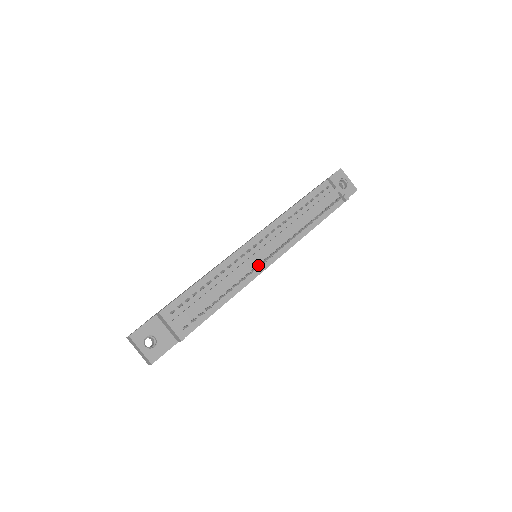
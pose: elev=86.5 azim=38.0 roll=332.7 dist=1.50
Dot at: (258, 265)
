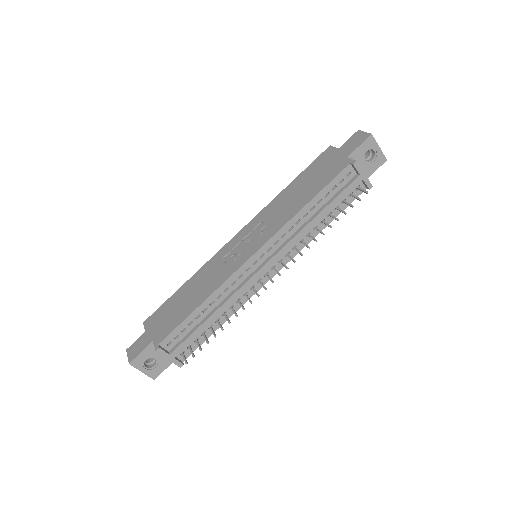
Dot at: (258, 280)
